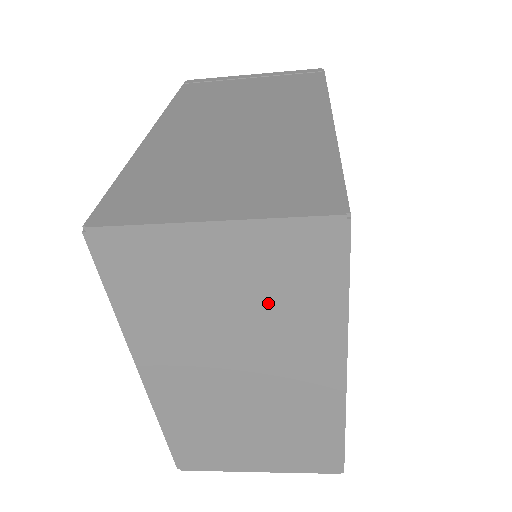
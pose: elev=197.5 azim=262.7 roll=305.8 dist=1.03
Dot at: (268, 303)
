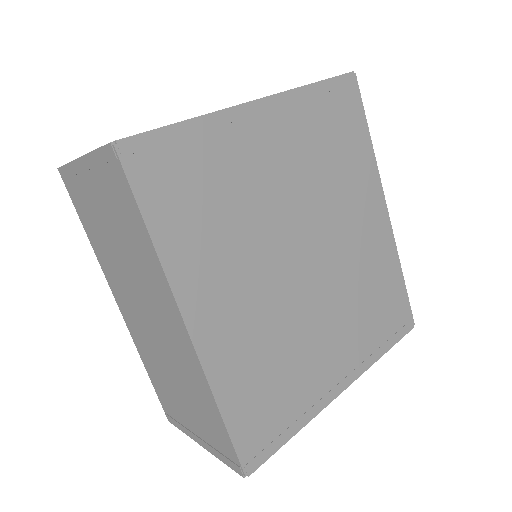
Dot at: occluded
